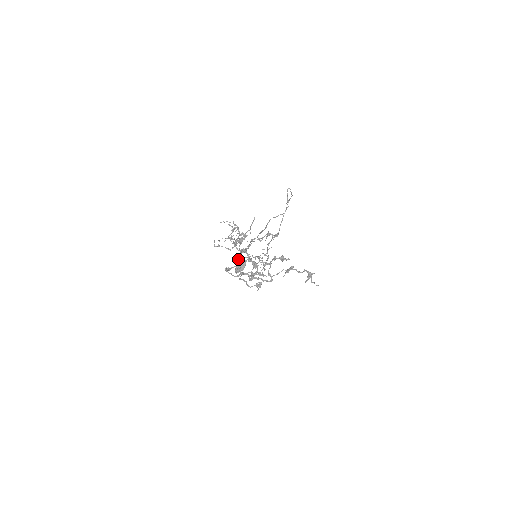
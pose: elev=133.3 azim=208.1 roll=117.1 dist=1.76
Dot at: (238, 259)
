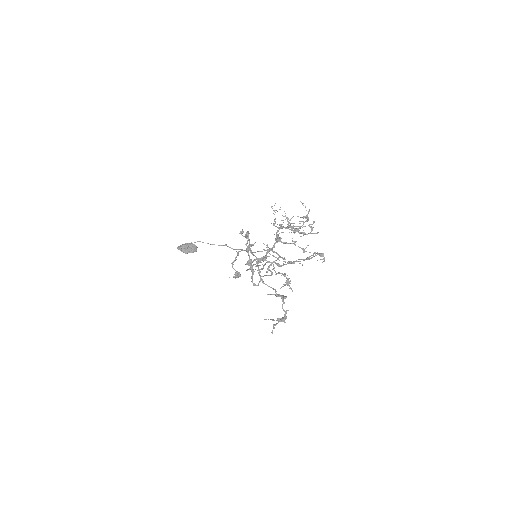
Dot at: (194, 242)
